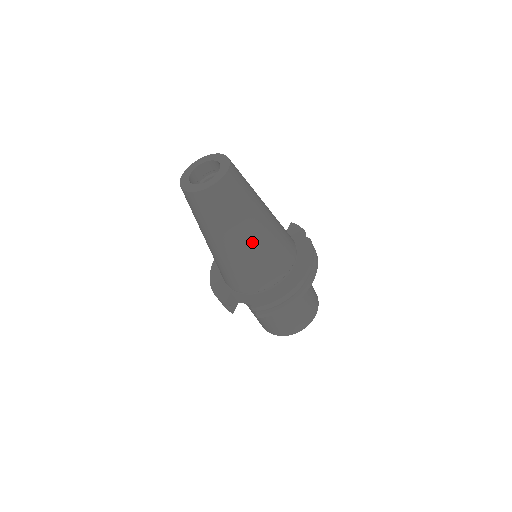
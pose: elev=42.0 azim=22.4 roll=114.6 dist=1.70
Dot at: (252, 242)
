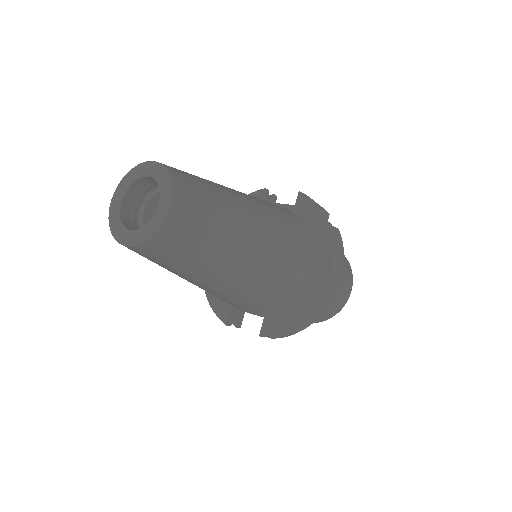
Dot at: (240, 275)
